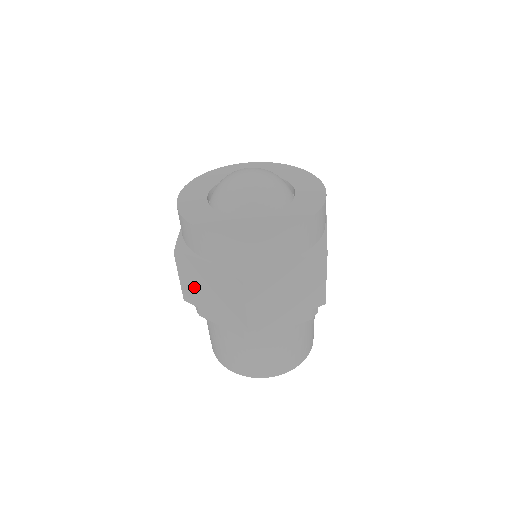
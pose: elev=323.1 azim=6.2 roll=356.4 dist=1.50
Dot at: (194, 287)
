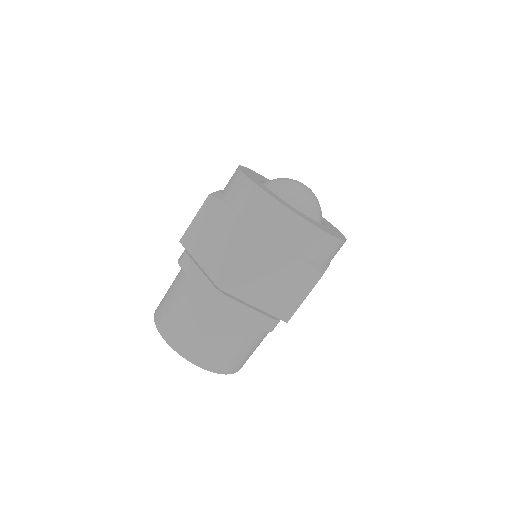
Dot at: (201, 231)
